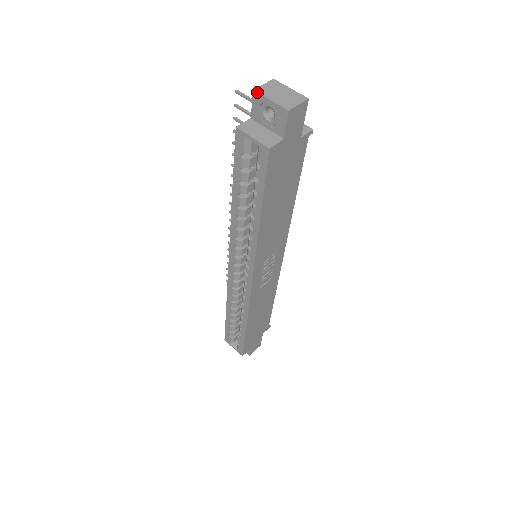
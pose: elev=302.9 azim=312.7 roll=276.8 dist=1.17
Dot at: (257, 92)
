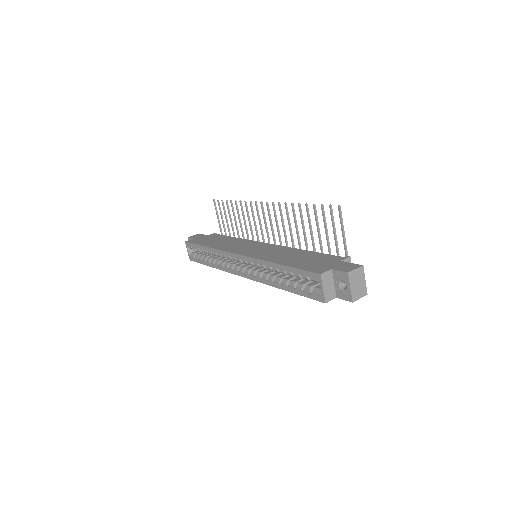
Dot at: (349, 276)
